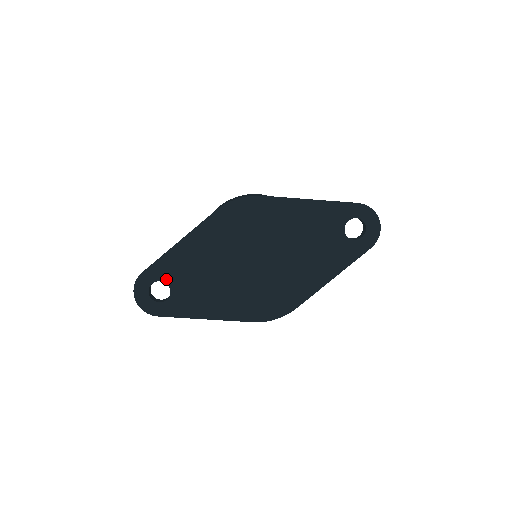
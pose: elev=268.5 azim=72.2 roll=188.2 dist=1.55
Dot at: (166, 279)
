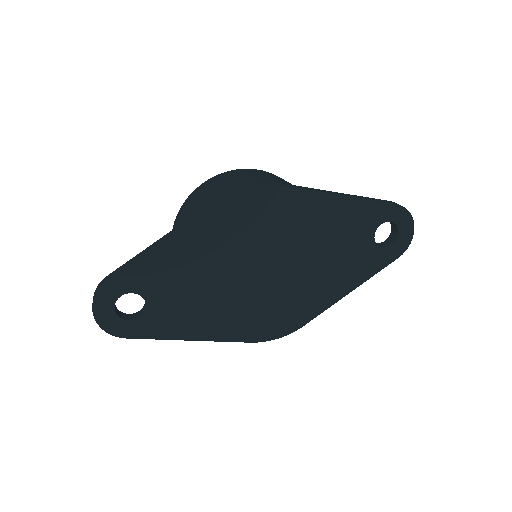
Dot at: (141, 290)
